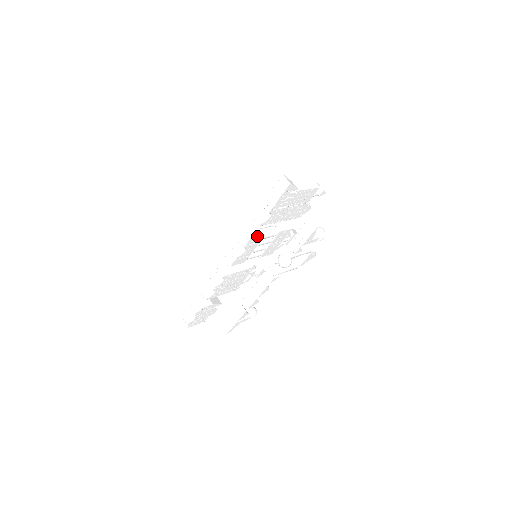
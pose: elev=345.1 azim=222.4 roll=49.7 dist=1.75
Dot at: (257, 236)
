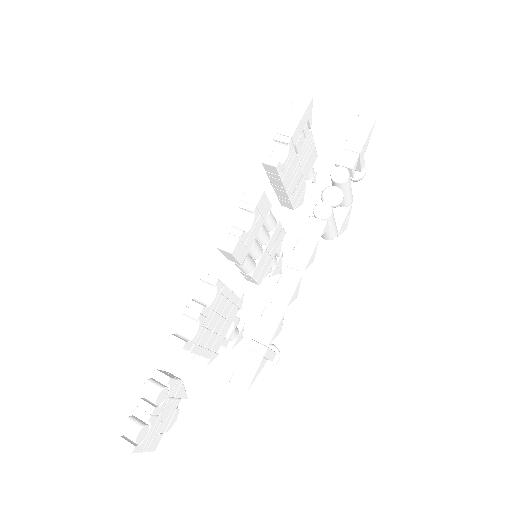
Dot at: (267, 197)
